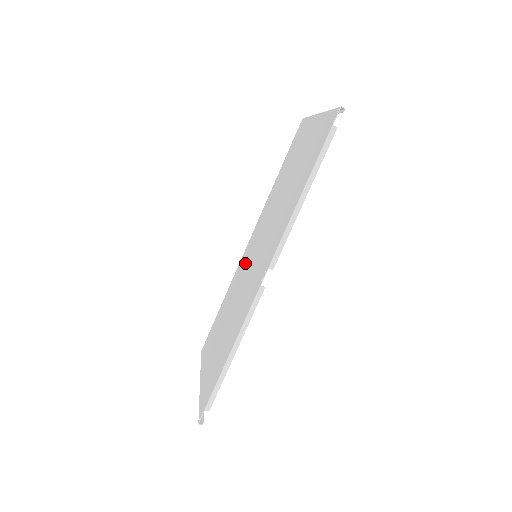
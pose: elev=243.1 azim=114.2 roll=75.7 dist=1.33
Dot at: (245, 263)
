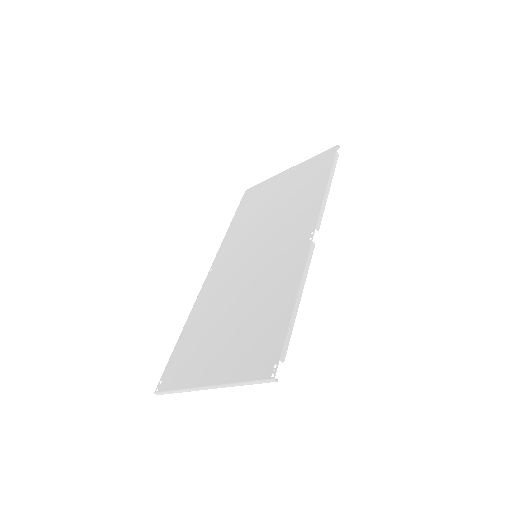
Dot at: (226, 277)
